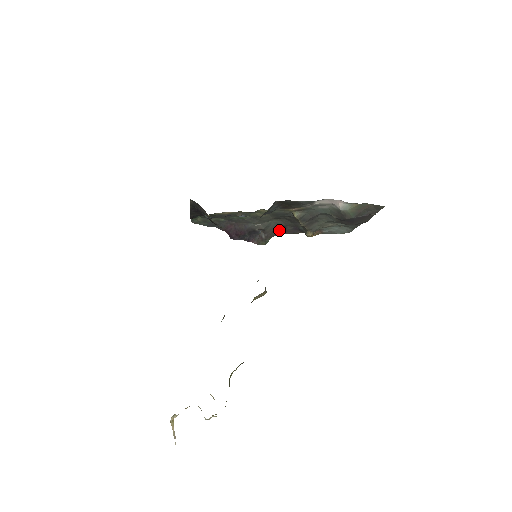
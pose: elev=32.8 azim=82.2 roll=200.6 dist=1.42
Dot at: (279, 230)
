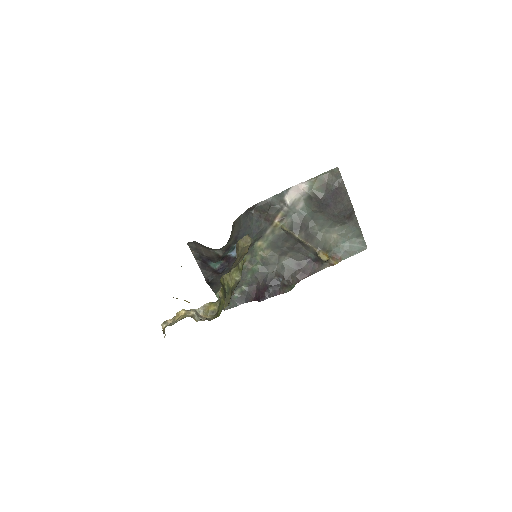
Dot at: (297, 272)
